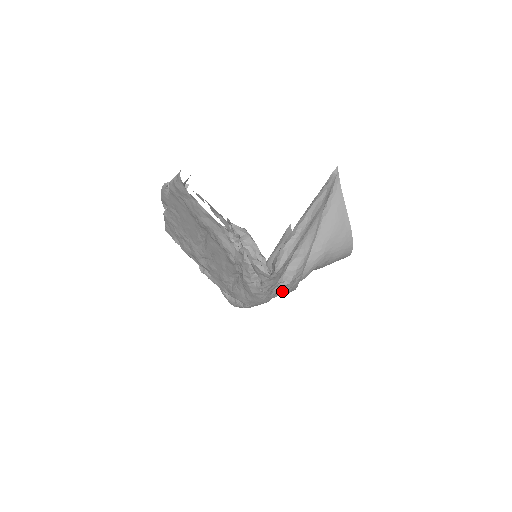
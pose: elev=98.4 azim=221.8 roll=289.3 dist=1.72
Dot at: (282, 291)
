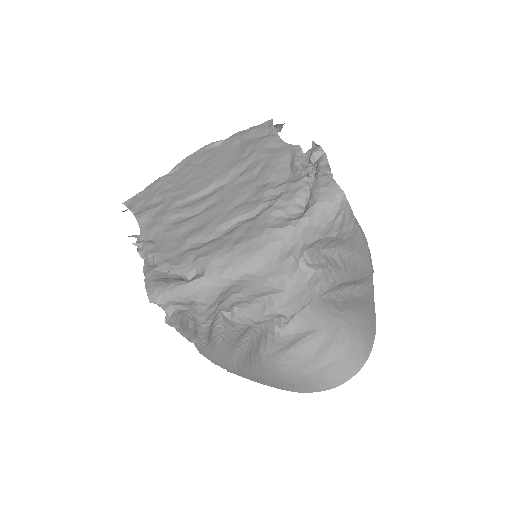
Dot at: (292, 278)
